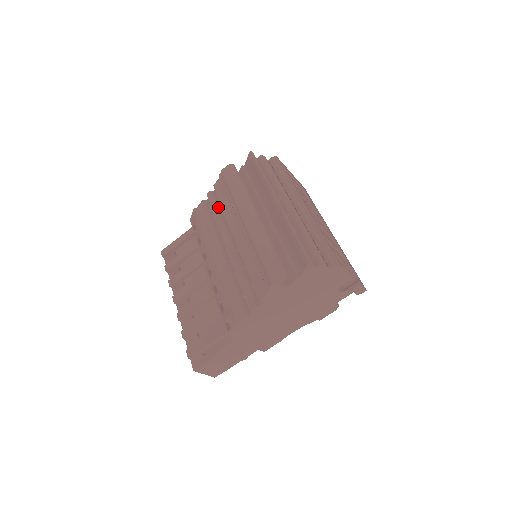
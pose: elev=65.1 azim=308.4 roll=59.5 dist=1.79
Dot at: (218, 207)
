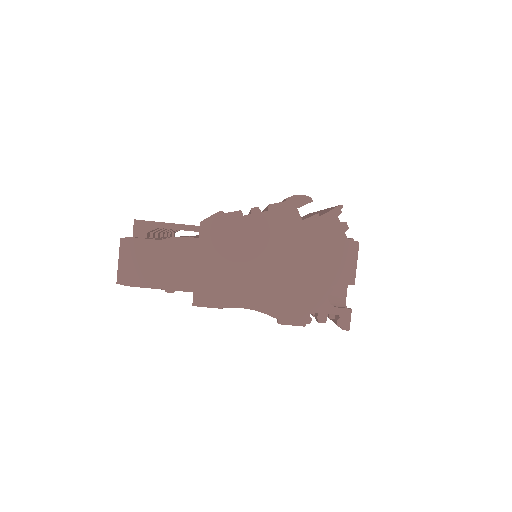
Dot at: occluded
